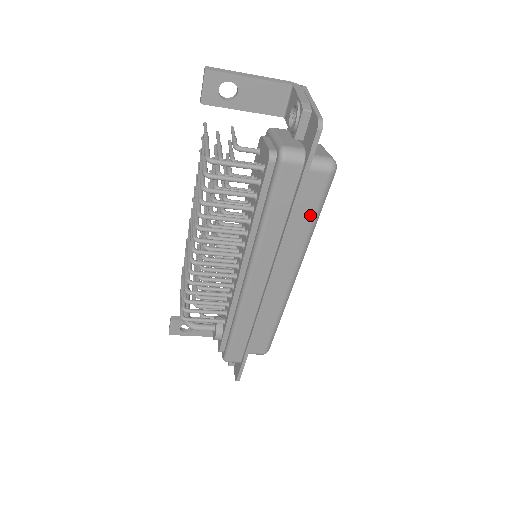
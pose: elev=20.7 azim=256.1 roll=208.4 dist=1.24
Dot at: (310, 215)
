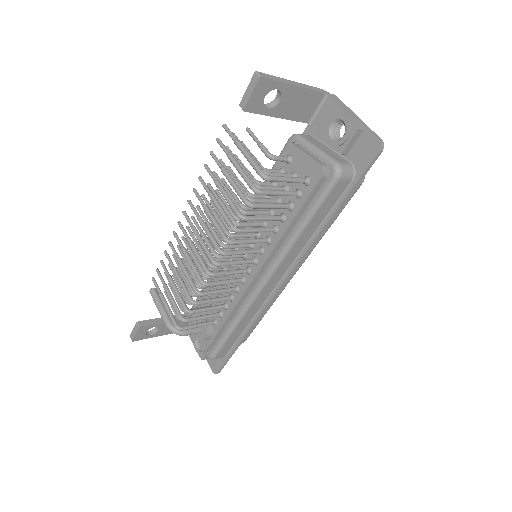
Dot at: (332, 220)
